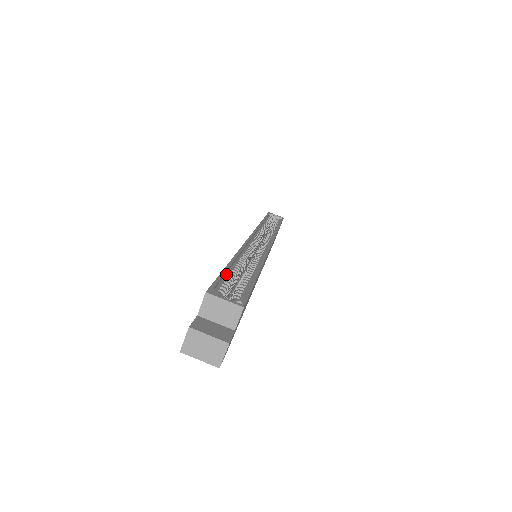
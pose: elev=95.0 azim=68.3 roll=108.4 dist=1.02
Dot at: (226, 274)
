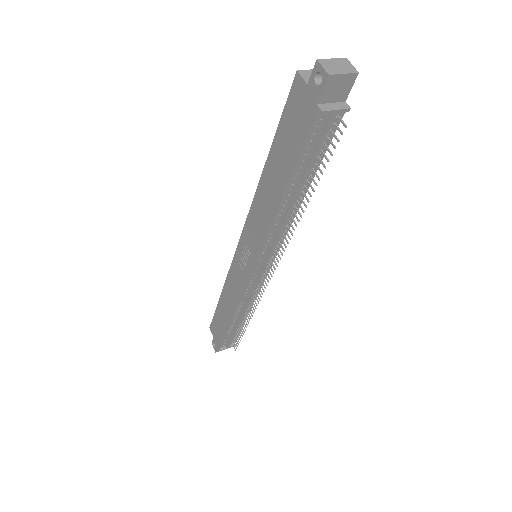
Dot at: (280, 135)
